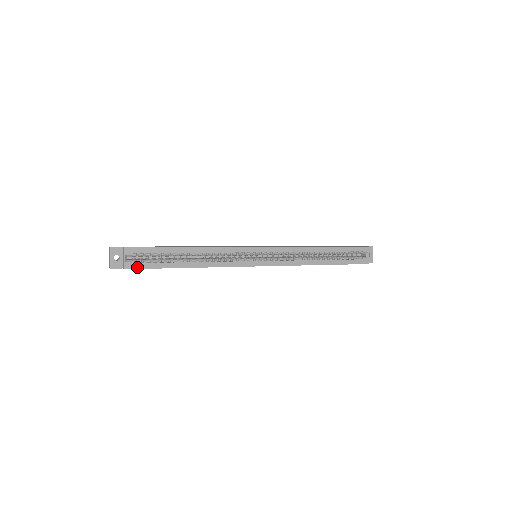
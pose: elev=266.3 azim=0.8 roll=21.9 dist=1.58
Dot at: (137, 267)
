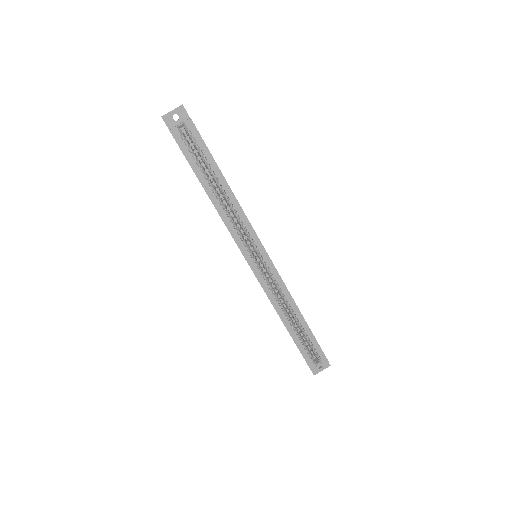
Dot at: (179, 142)
